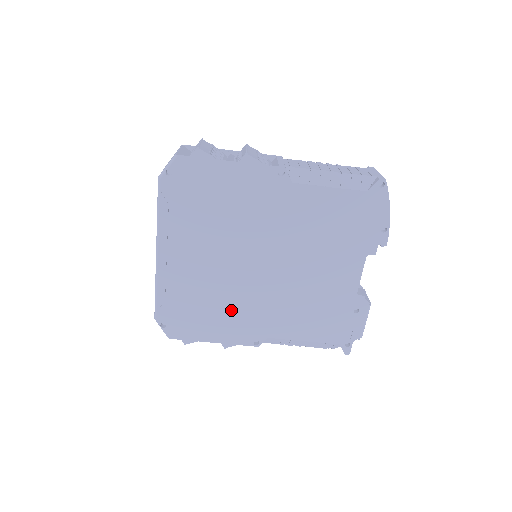
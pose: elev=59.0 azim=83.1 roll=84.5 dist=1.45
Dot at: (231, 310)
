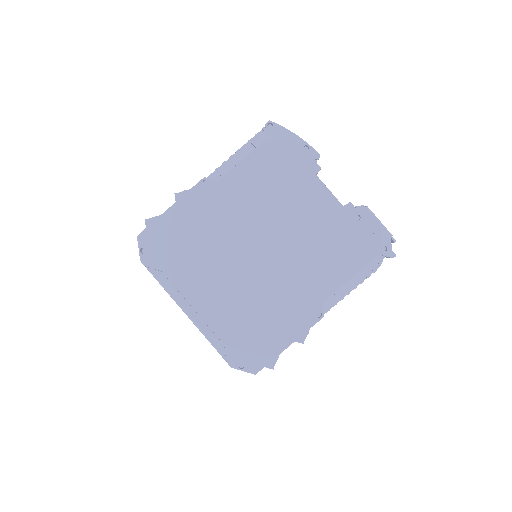
Dot at: (274, 306)
